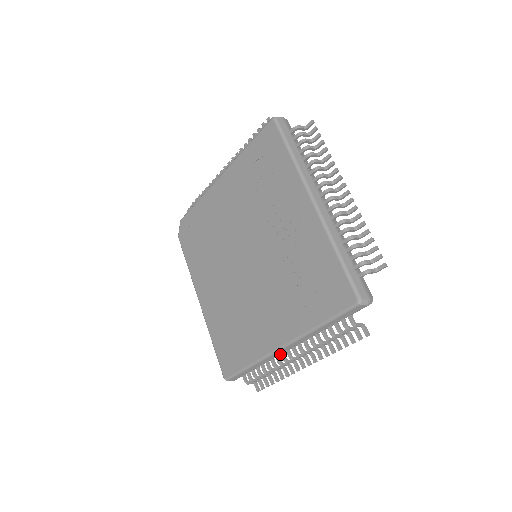
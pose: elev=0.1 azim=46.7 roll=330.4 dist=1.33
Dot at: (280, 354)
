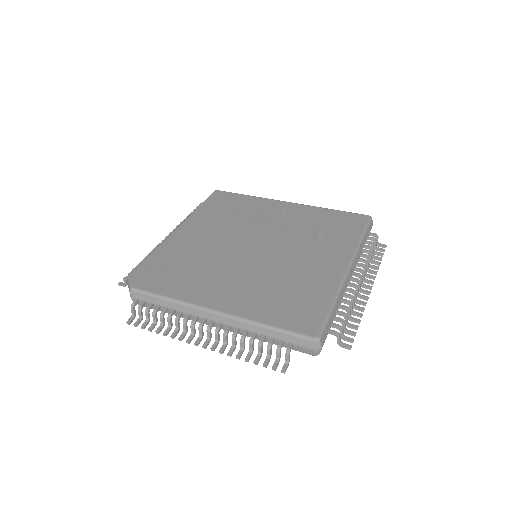
Dot at: (347, 285)
